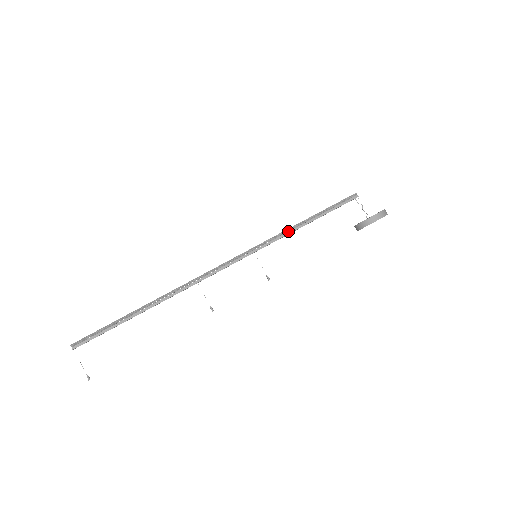
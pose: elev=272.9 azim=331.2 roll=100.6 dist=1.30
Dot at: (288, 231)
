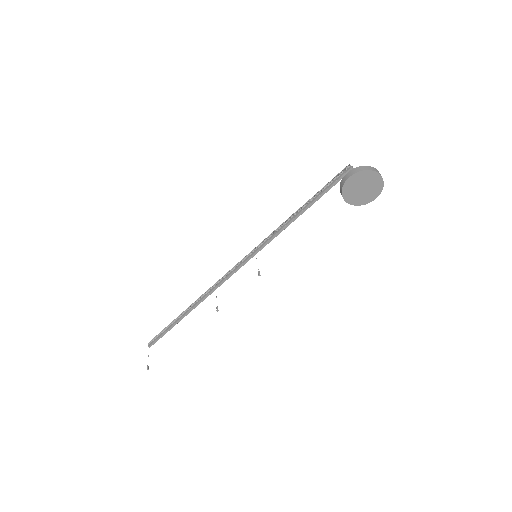
Dot at: (283, 226)
